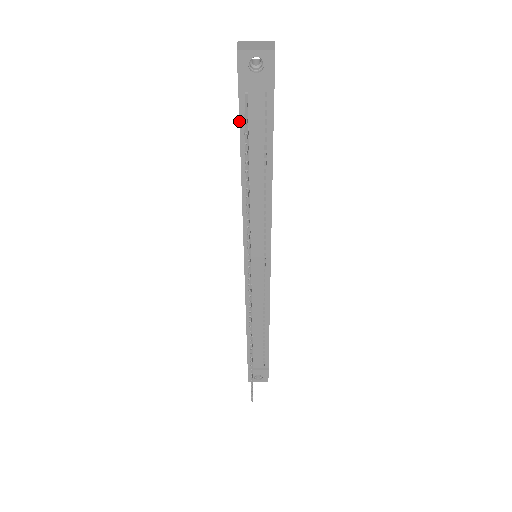
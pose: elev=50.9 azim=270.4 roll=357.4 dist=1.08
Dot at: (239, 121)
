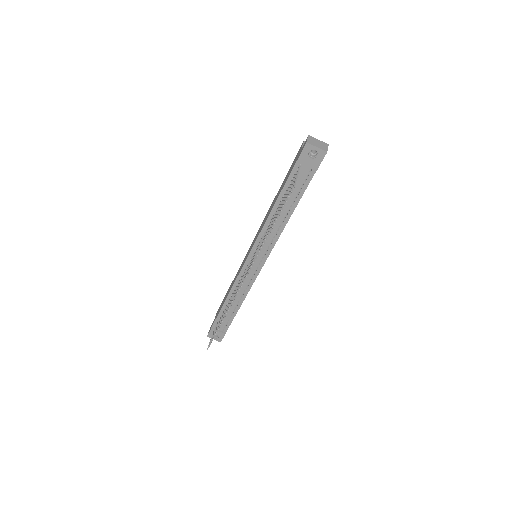
Dot at: (288, 177)
